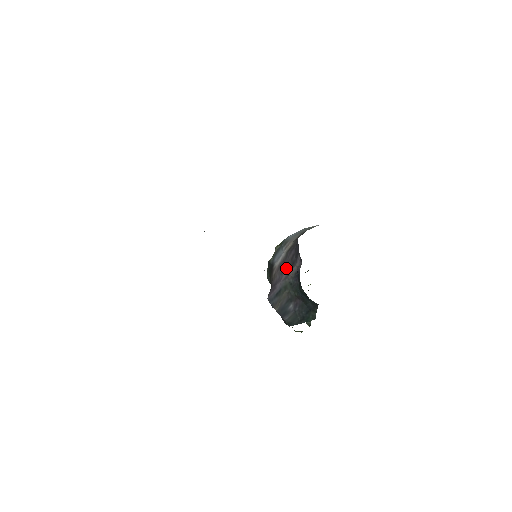
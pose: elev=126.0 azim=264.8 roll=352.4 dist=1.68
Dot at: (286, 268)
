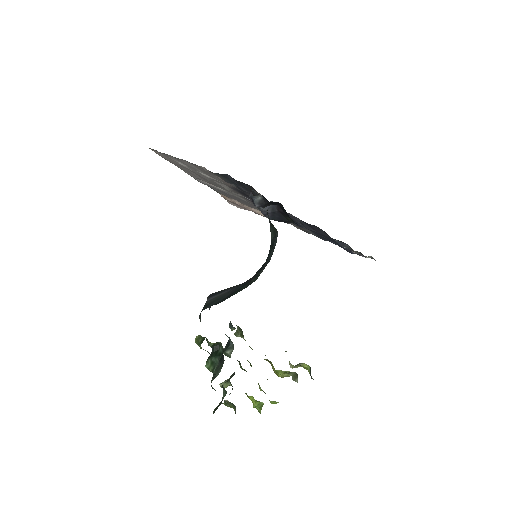
Dot at: occluded
